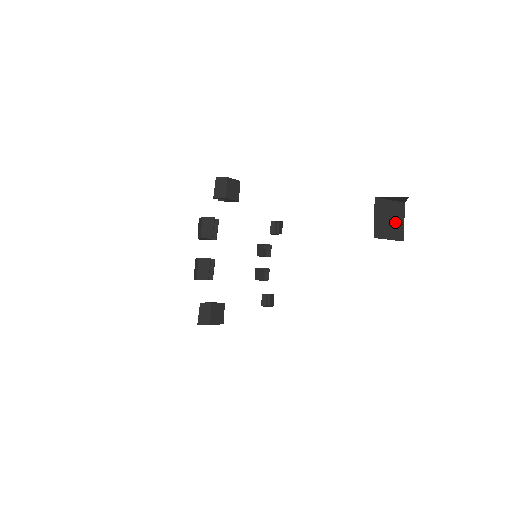
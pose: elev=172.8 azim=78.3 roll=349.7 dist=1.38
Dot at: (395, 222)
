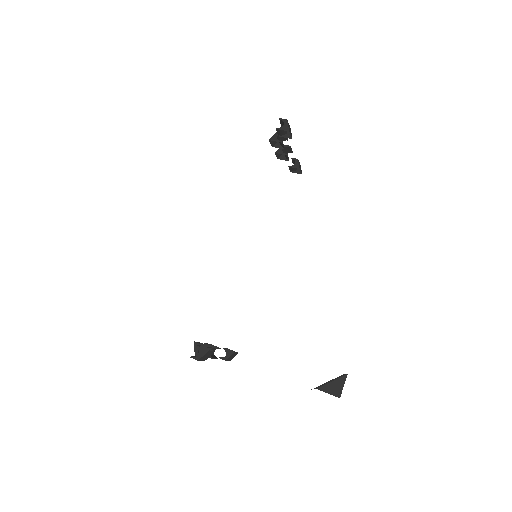
Dot at: occluded
